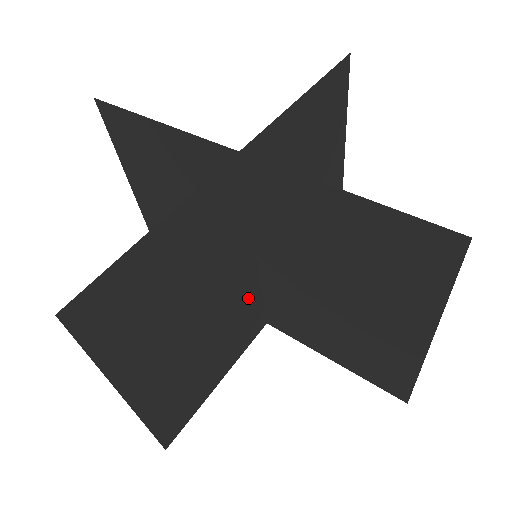
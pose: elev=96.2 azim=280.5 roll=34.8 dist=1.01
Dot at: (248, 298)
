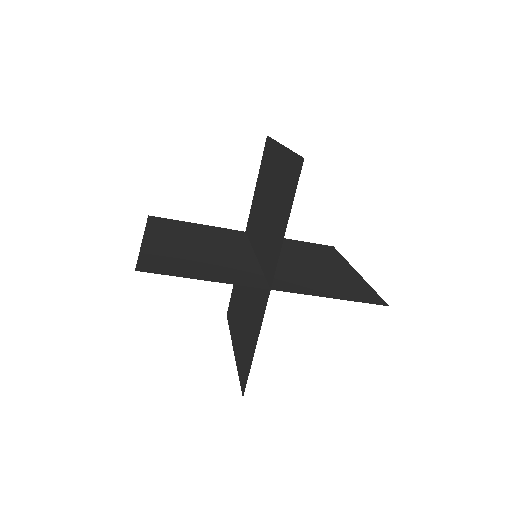
Dot at: occluded
